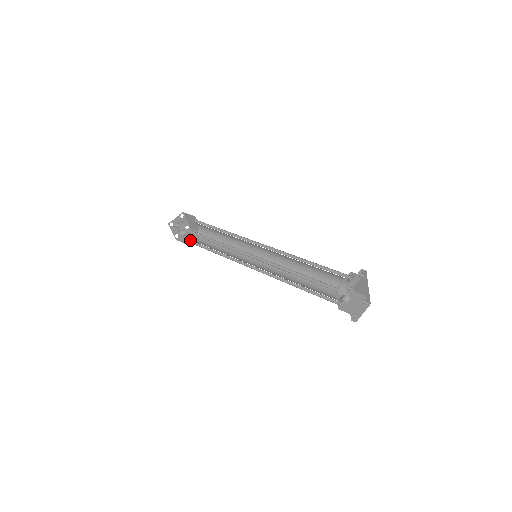
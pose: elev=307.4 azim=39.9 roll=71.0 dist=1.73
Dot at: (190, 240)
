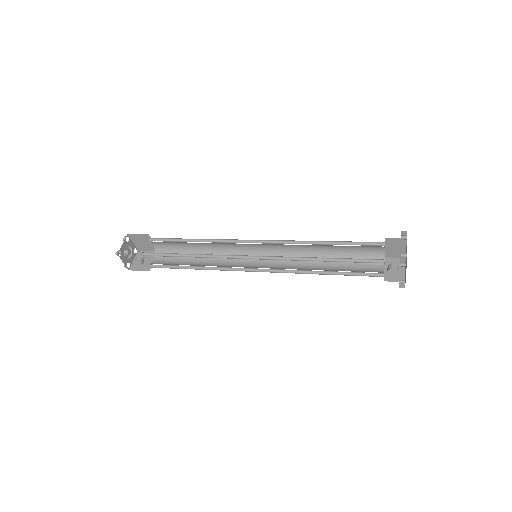
Dot at: (151, 265)
